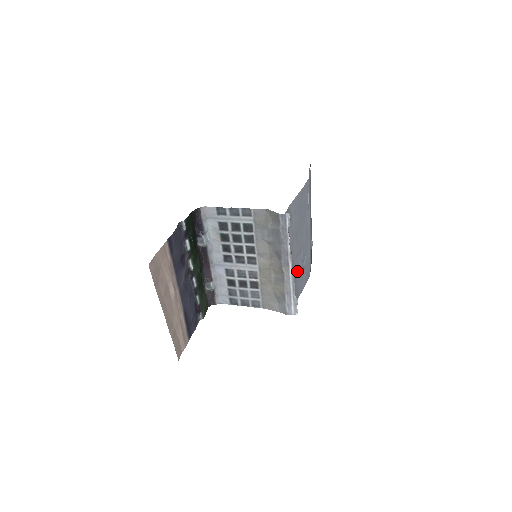
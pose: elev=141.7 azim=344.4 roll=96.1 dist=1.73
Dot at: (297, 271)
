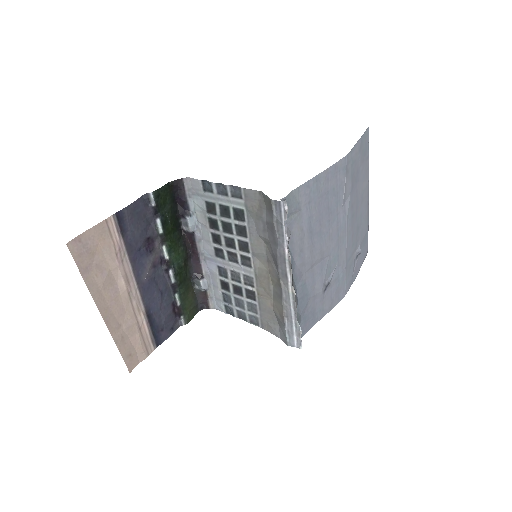
Dot at: (312, 287)
